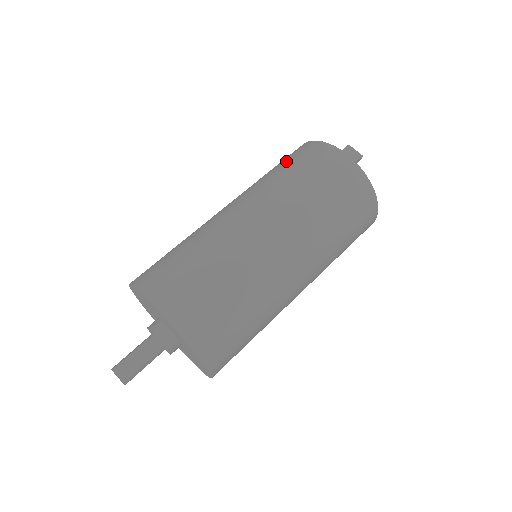
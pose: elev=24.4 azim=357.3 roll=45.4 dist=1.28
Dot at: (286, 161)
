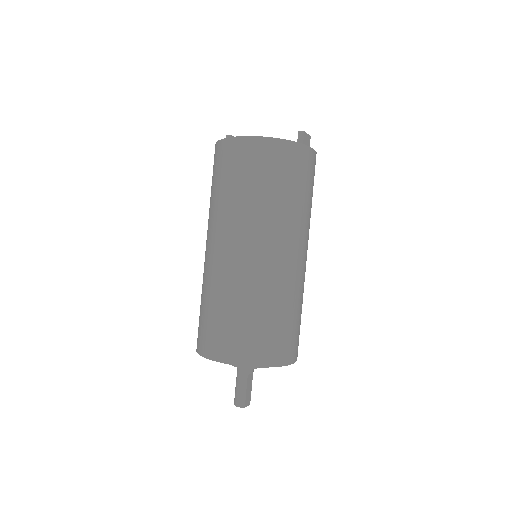
Dot at: (277, 177)
